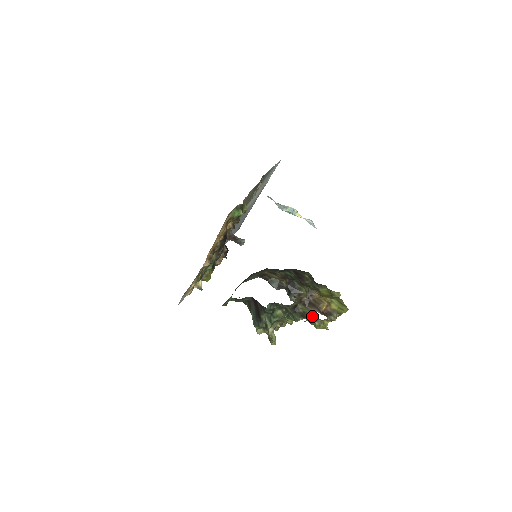
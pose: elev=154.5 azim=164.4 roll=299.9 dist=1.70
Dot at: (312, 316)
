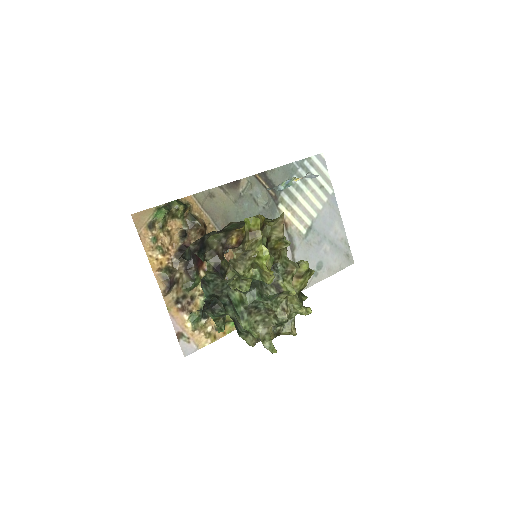
Dot at: (229, 264)
